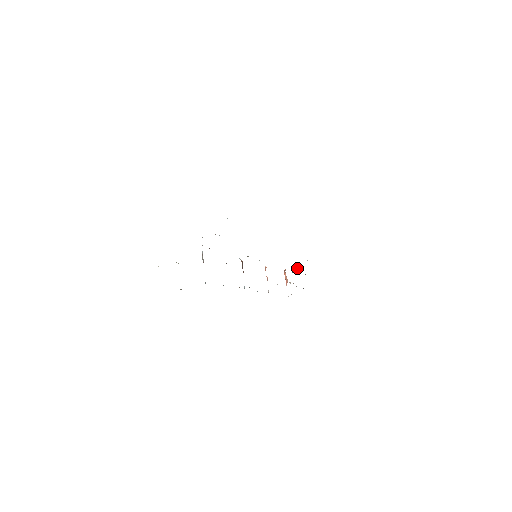
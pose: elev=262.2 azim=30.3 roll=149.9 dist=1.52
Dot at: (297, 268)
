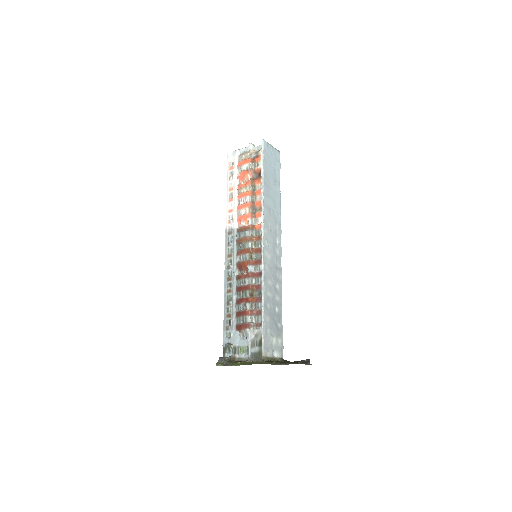
Dot at: (255, 151)
